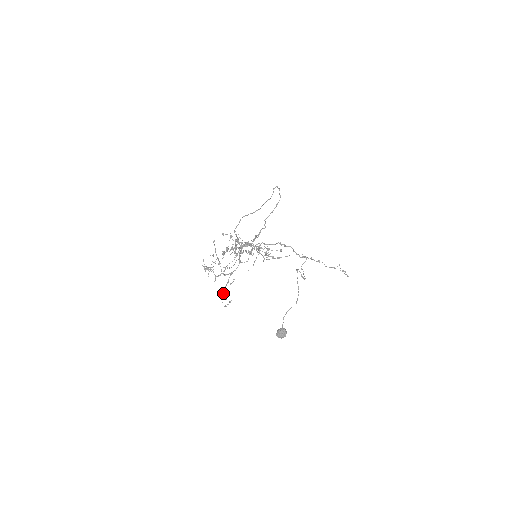
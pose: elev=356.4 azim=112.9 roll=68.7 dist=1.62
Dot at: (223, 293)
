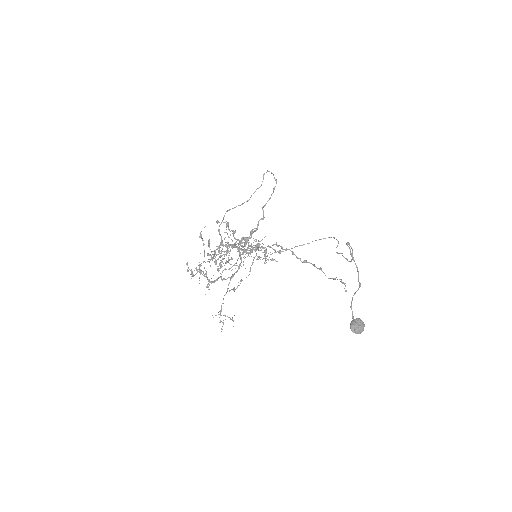
Dot at: (221, 307)
